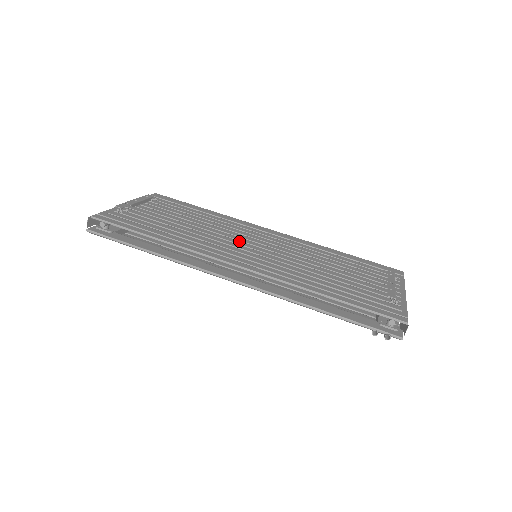
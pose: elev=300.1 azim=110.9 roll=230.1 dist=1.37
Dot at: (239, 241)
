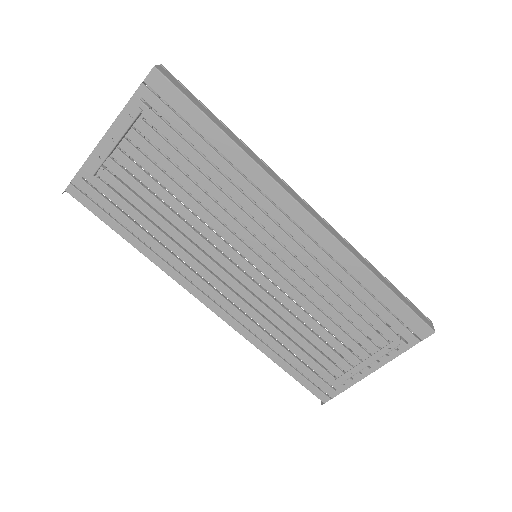
Dot at: (232, 251)
